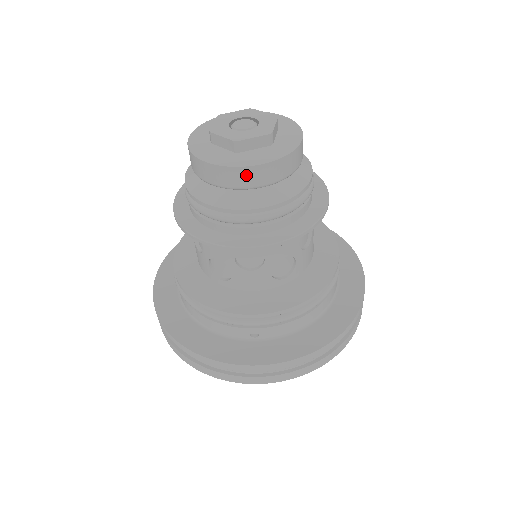
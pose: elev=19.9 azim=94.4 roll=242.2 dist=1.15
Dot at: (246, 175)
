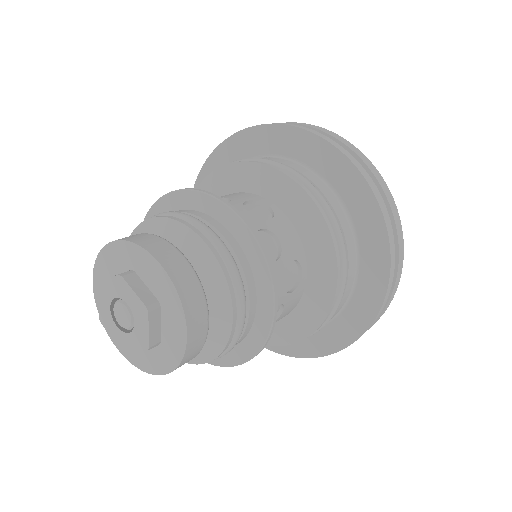
Dot at: occluded
